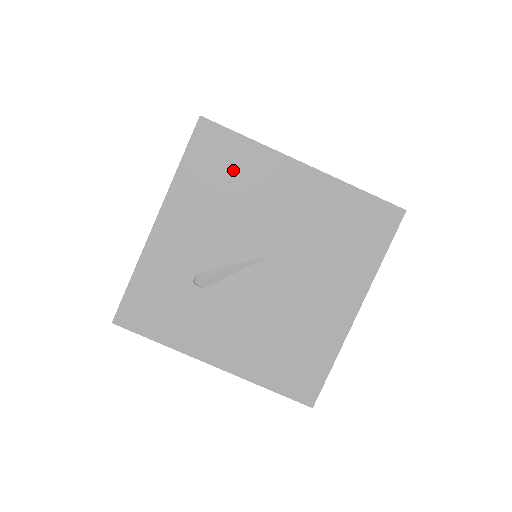
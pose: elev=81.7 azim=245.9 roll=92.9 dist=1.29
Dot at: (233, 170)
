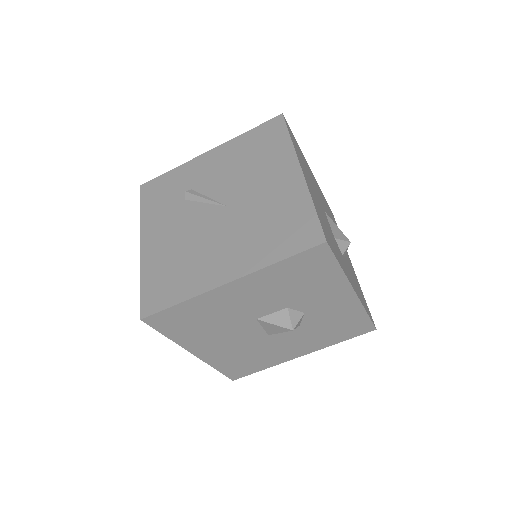
Dot at: (265, 149)
